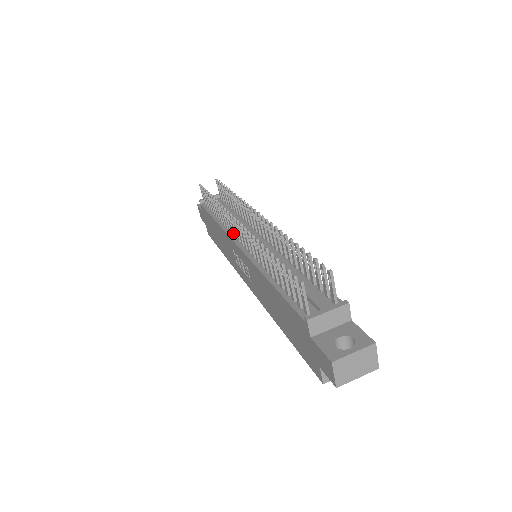
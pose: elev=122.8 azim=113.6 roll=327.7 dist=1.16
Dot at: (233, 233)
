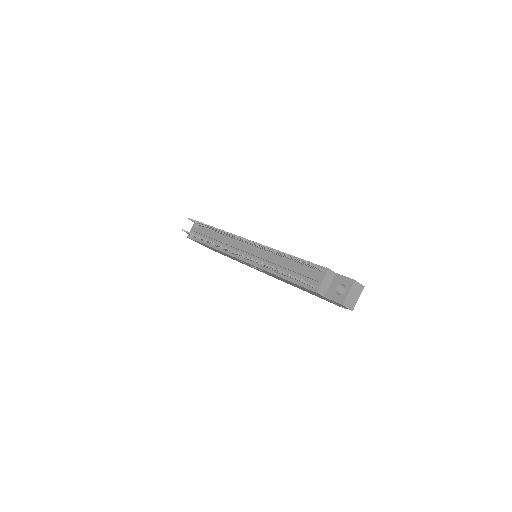
Dot at: occluded
